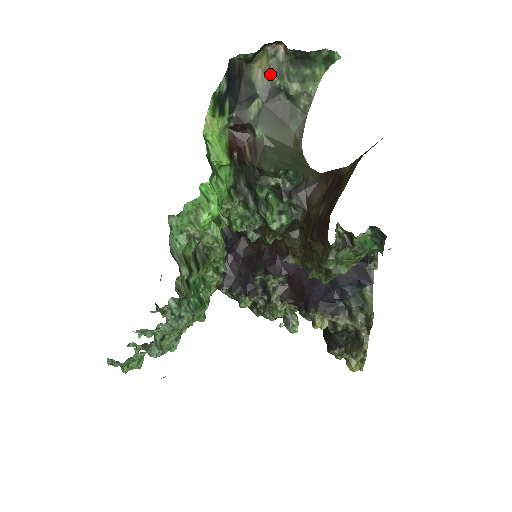
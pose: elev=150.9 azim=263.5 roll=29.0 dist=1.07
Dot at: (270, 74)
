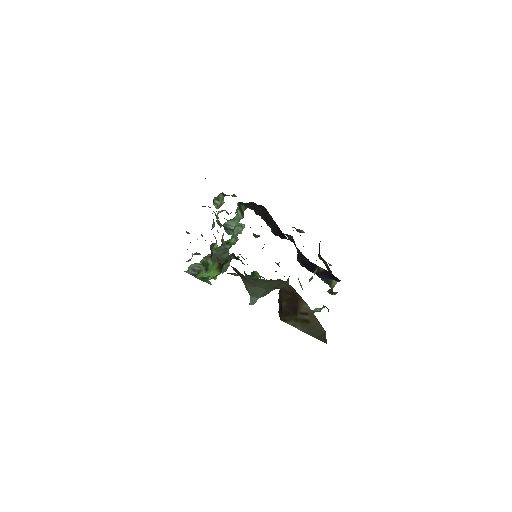
Dot at: occluded
